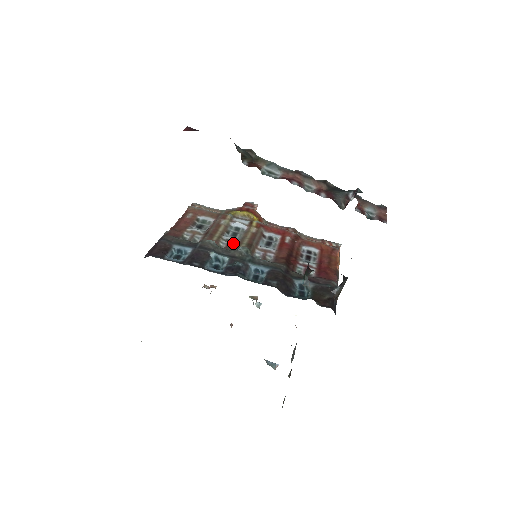
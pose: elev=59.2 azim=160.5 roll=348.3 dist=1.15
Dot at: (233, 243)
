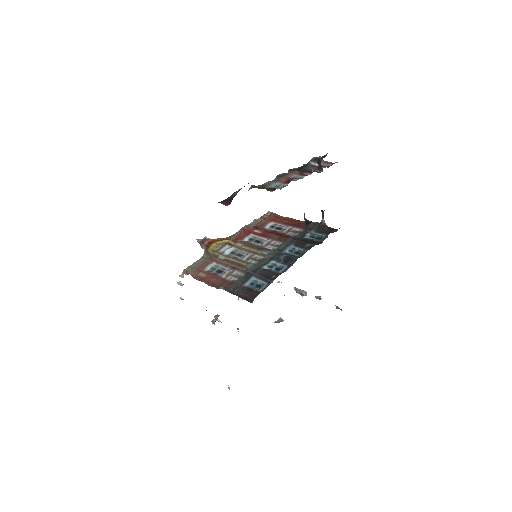
Dot at: (253, 257)
